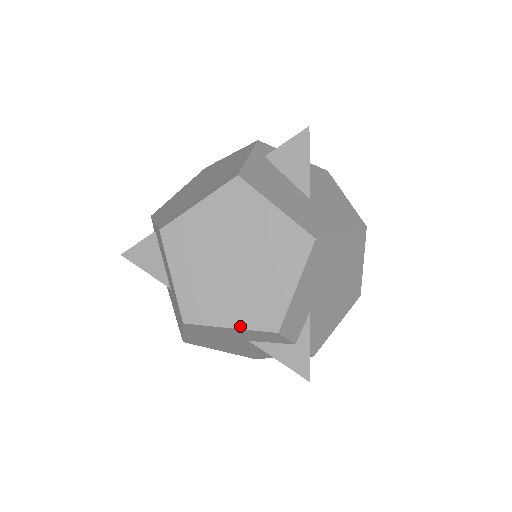
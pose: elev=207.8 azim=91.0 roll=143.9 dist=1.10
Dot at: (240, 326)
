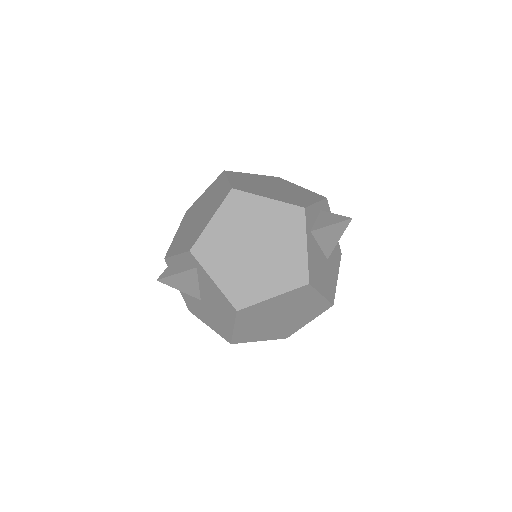
Dot at: occluded
